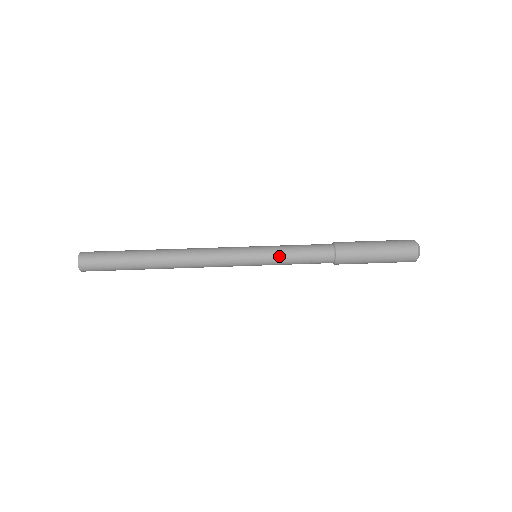
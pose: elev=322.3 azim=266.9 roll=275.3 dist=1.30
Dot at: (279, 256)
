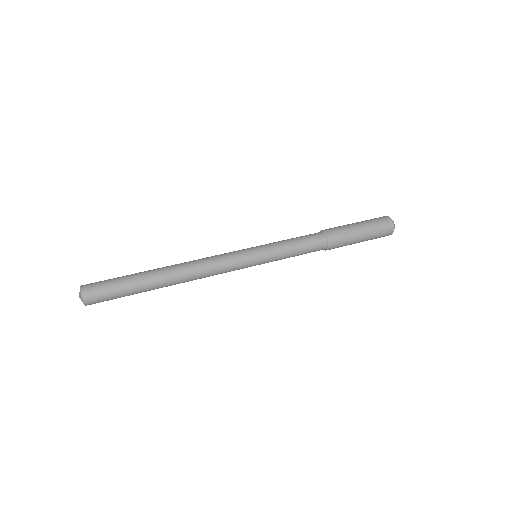
Dot at: (276, 245)
